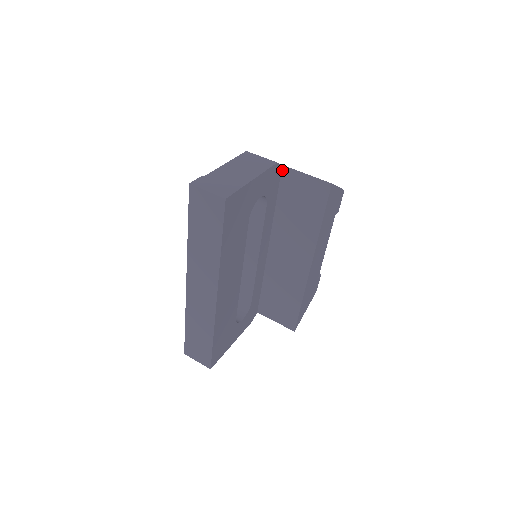
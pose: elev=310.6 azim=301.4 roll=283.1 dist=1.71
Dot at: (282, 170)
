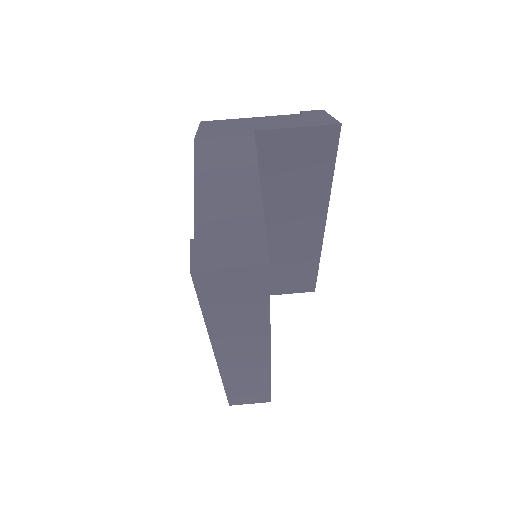
Dot at: (255, 138)
